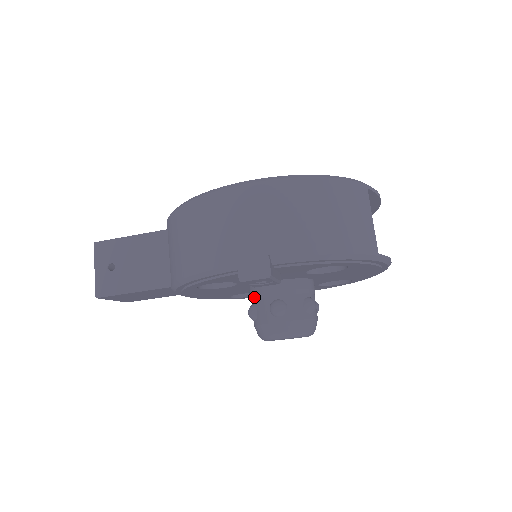
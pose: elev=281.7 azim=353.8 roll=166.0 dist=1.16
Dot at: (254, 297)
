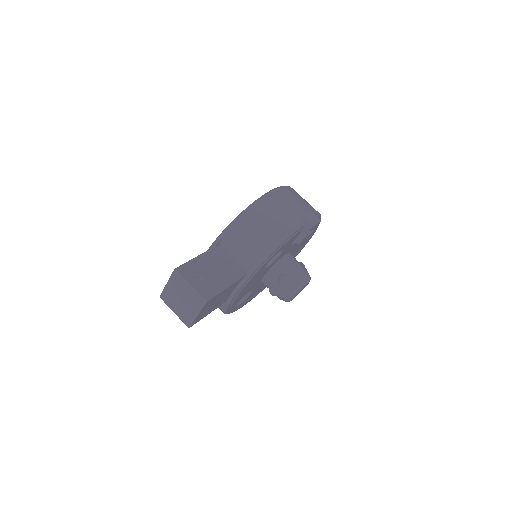
Dot at: (280, 270)
